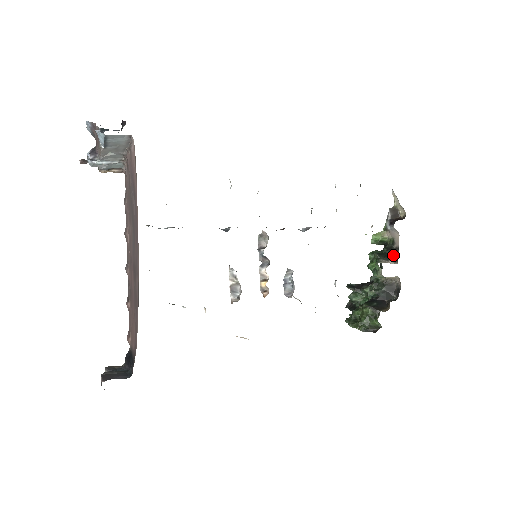
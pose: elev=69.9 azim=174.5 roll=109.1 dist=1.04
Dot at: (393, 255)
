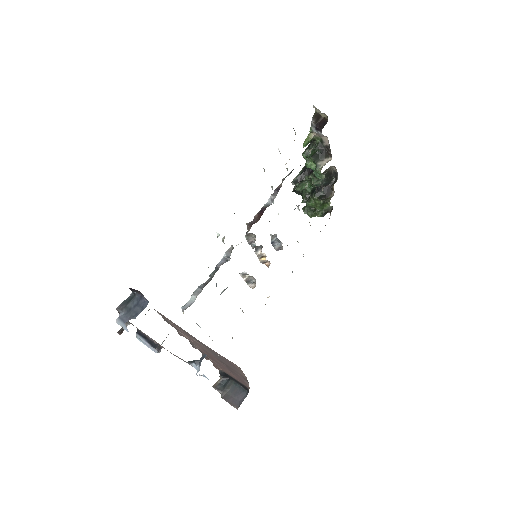
Dot at: (326, 153)
